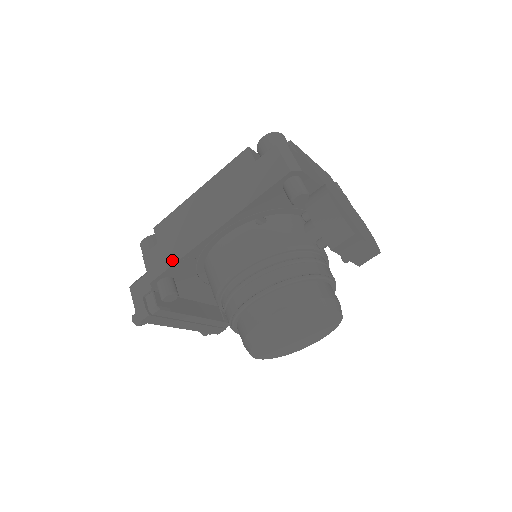
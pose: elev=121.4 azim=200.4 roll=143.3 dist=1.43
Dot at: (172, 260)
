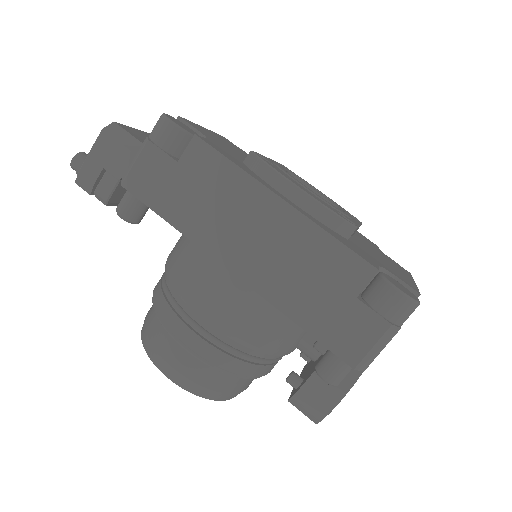
Dot at: (166, 211)
